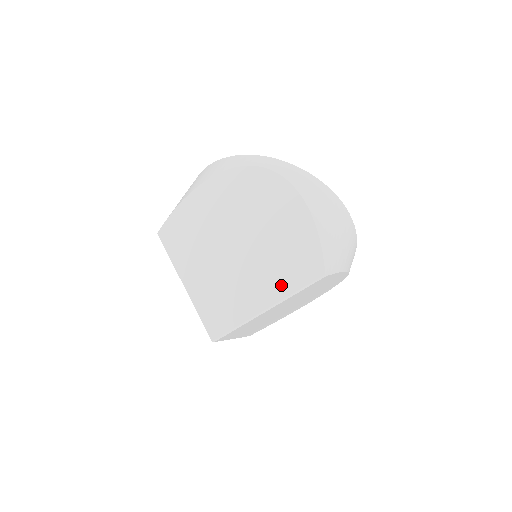
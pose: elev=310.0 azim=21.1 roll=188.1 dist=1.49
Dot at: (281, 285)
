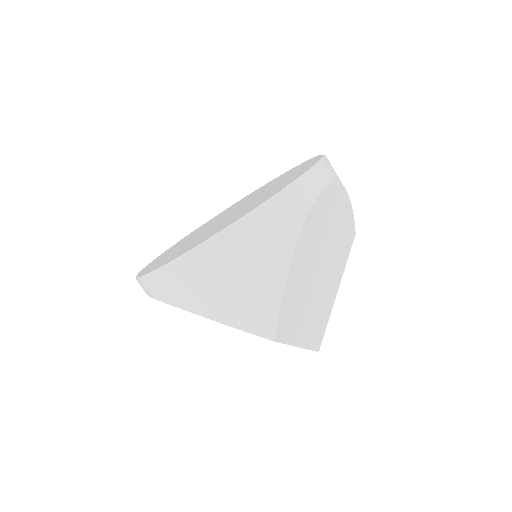
Dot at: (342, 268)
